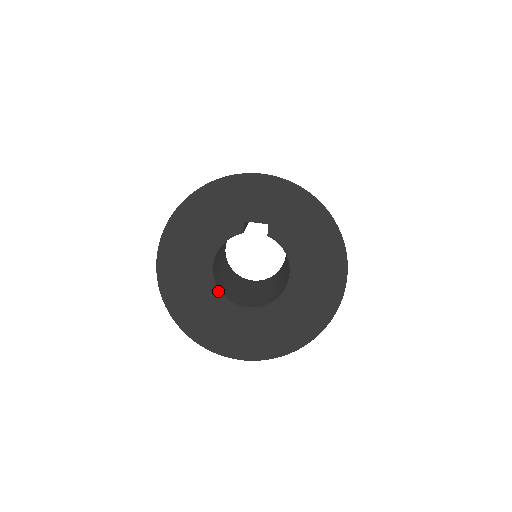
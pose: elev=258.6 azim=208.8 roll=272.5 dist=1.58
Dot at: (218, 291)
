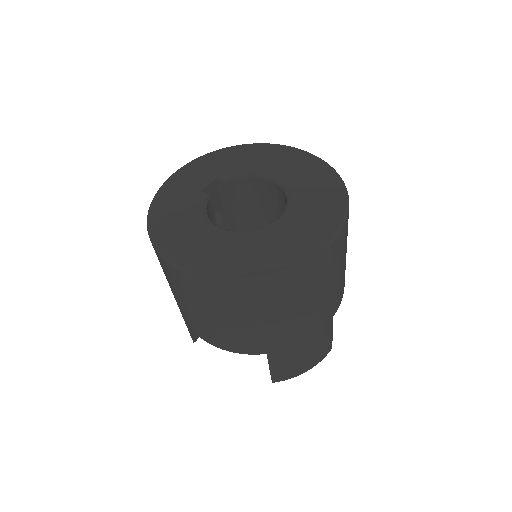
Dot at: (245, 232)
